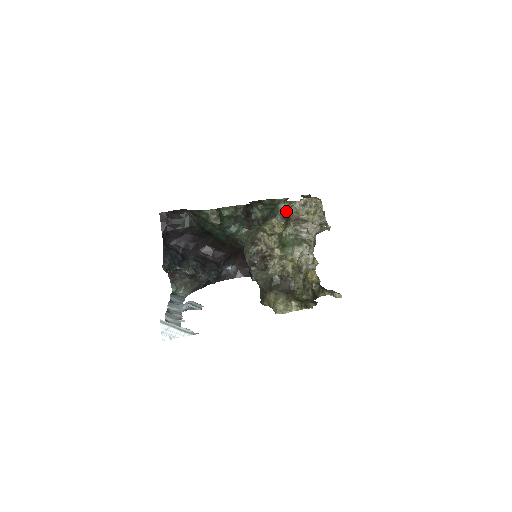
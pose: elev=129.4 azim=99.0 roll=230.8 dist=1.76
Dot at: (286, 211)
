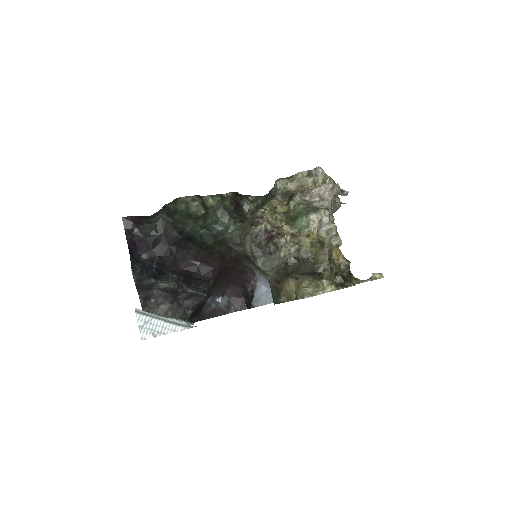
Dot at: (287, 188)
